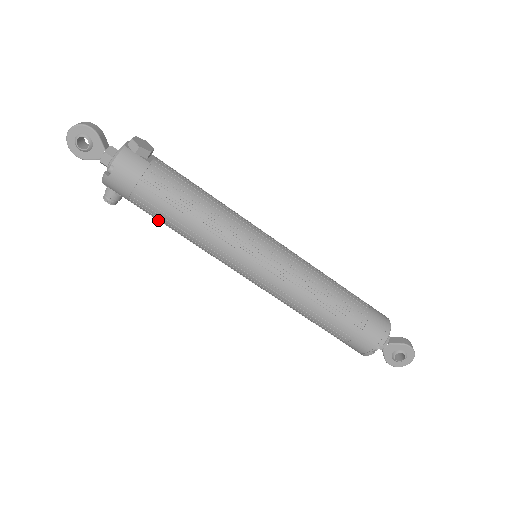
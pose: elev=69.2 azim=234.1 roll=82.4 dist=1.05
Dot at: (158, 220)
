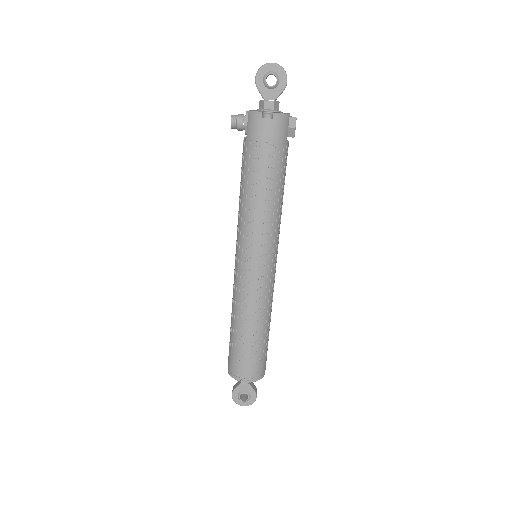
Dot at: (244, 171)
